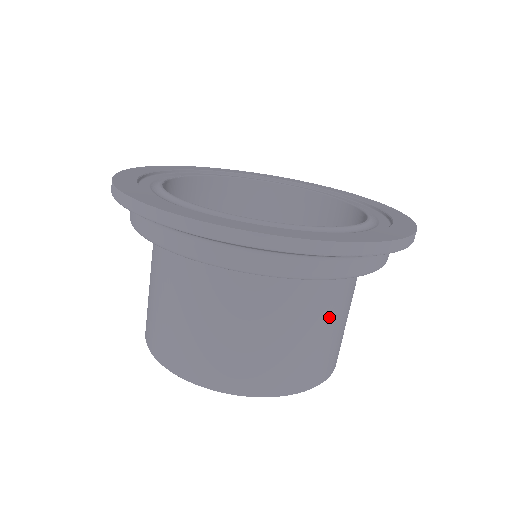
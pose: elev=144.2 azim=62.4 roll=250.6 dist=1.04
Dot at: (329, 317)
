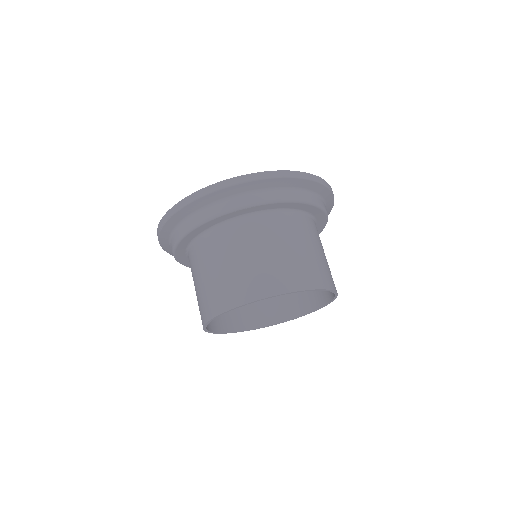
Dot at: occluded
